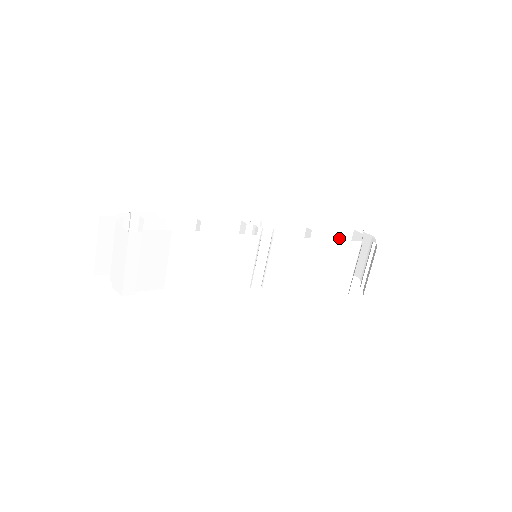
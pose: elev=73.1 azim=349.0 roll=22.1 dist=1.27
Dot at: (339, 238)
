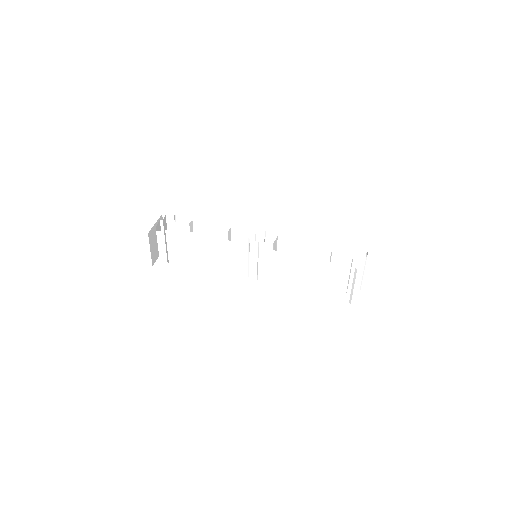
Dot at: (327, 257)
